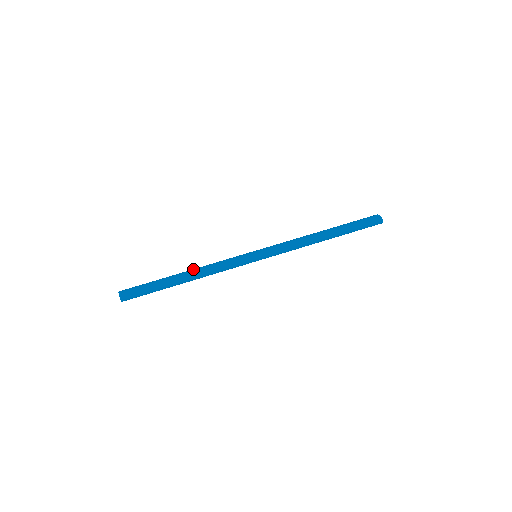
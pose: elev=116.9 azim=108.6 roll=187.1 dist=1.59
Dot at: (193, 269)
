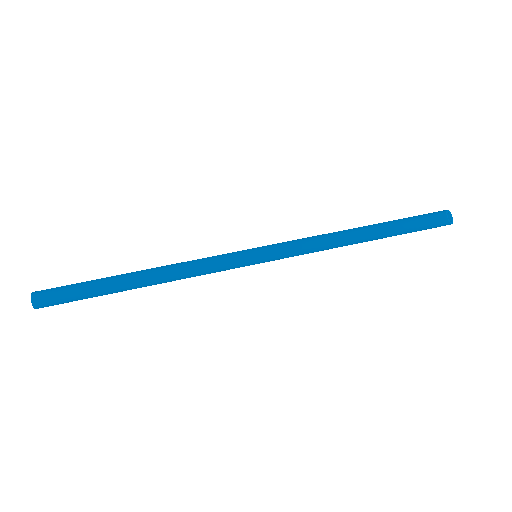
Dot at: (155, 268)
